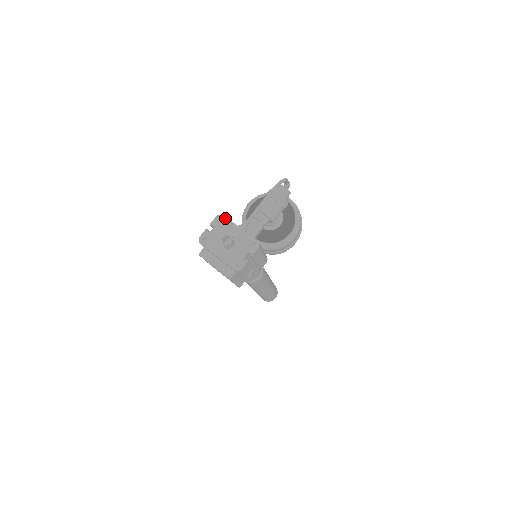
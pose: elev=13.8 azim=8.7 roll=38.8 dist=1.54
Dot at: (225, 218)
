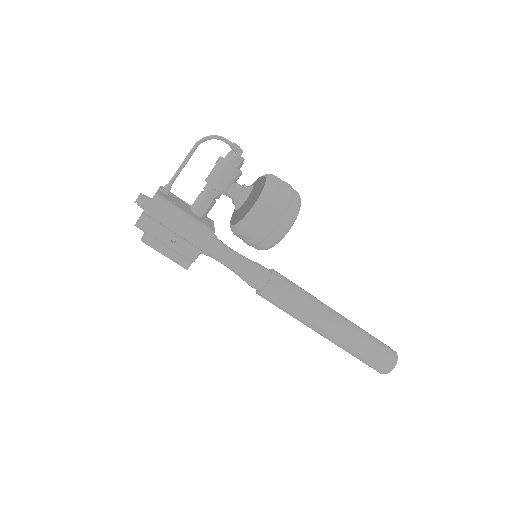
Dot at: occluded
